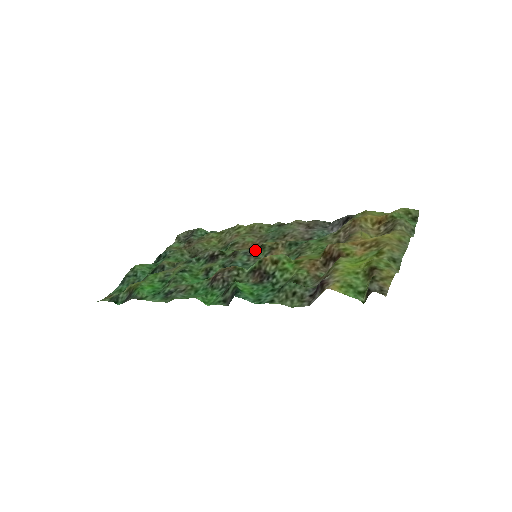
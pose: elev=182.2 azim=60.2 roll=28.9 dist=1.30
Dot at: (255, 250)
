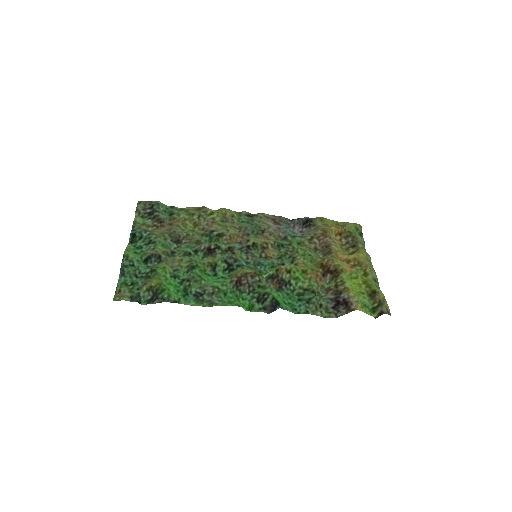
Dot at: (247, 246)
